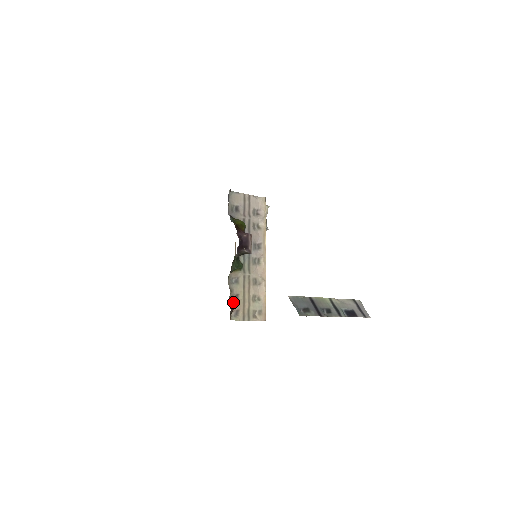
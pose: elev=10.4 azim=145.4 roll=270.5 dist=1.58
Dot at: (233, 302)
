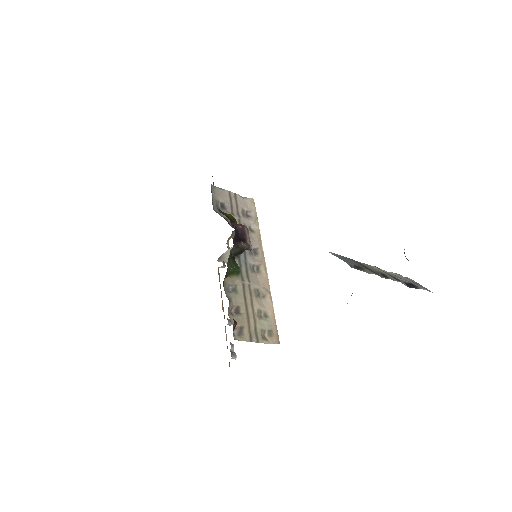
Dot at: (234, 316)
